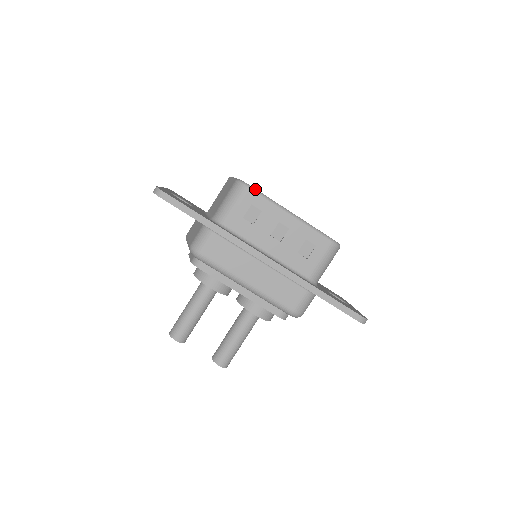
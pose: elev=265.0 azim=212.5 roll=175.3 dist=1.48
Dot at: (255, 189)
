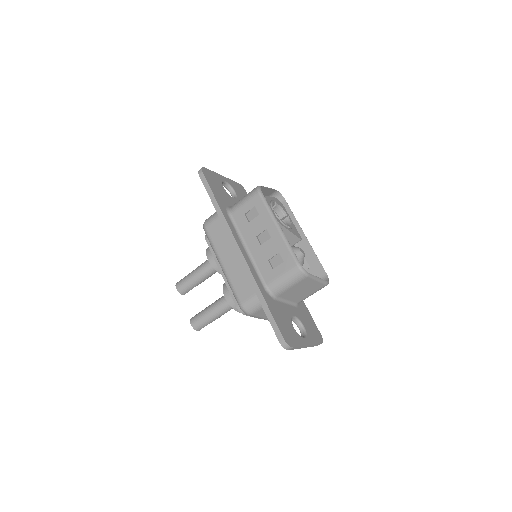
Dot at: (263, 196)
